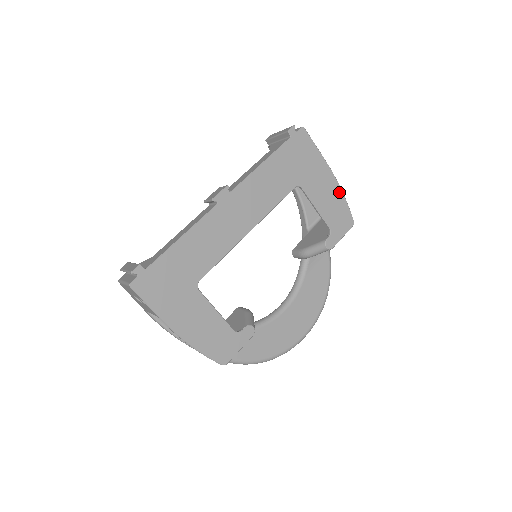
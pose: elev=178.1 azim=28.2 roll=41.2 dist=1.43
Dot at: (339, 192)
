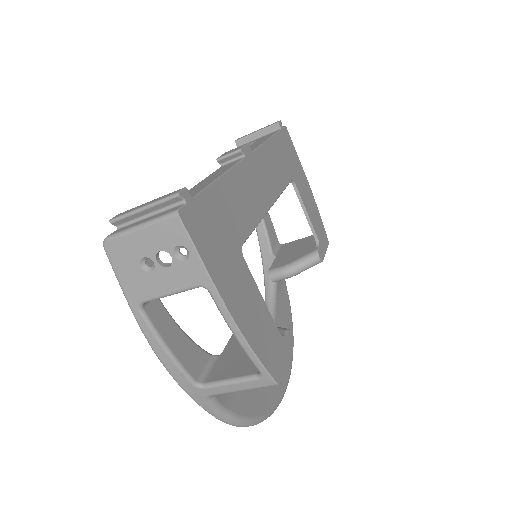
Dot at: (315, 205)
